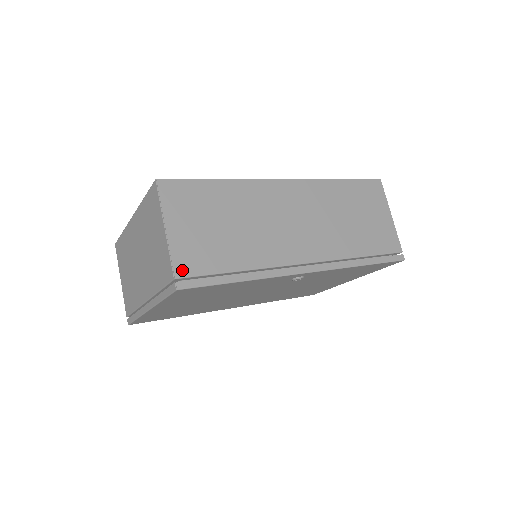
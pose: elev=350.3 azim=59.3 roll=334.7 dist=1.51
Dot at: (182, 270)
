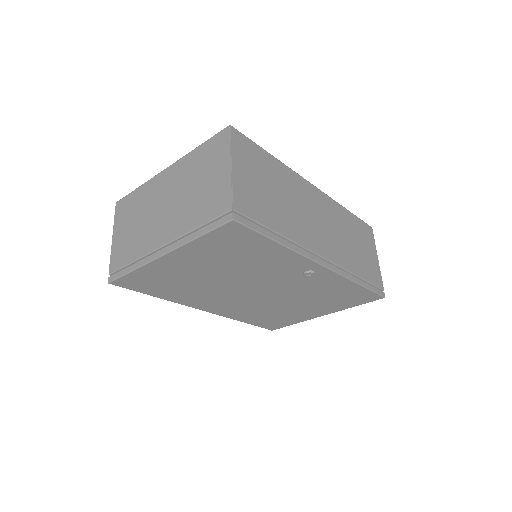
Dot at: (239, 206)
